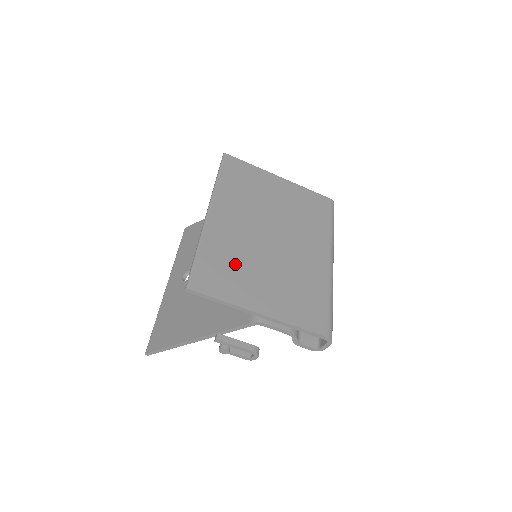
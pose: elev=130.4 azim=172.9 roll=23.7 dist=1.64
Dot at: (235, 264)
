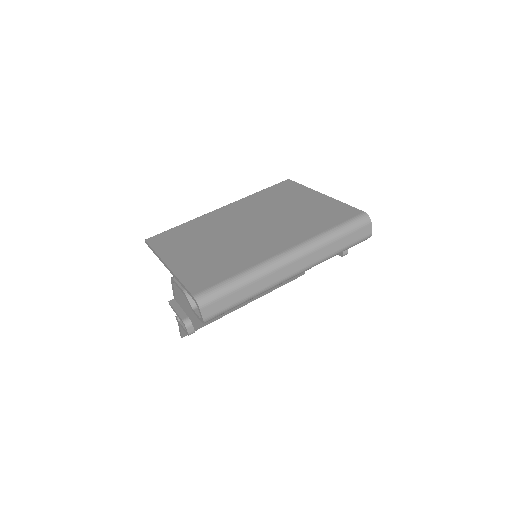
Dot at: (193, 235)
